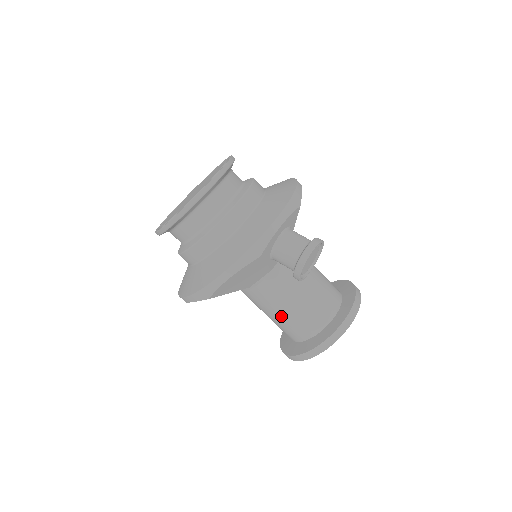
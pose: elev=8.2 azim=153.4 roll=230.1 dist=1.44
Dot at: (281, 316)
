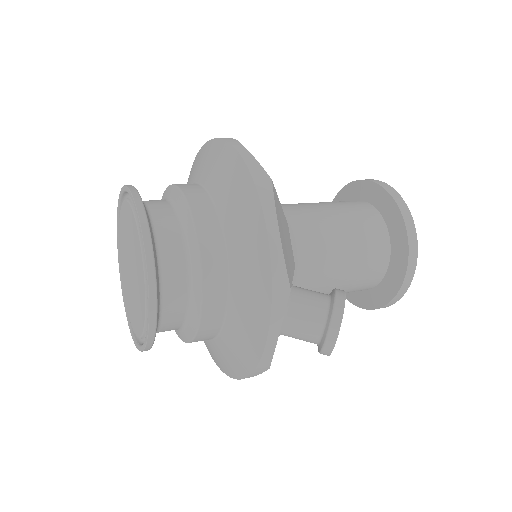
Dot at: occluded
